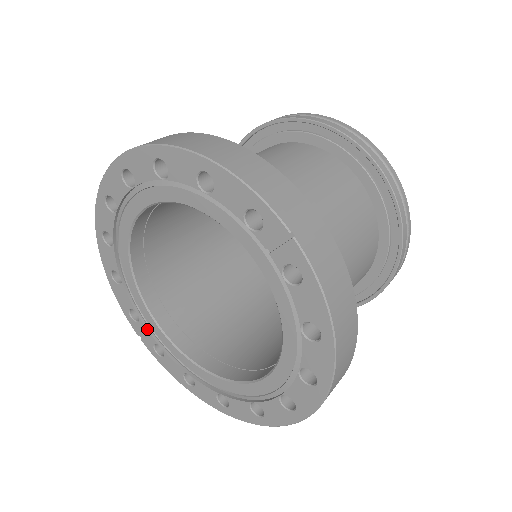
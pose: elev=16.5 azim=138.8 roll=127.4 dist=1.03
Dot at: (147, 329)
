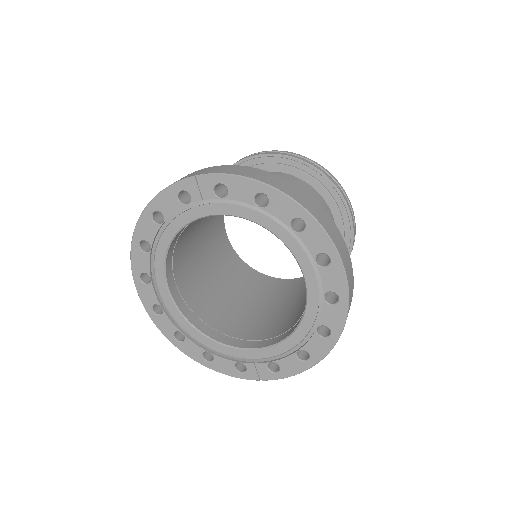
Dot at: (253, 363)
